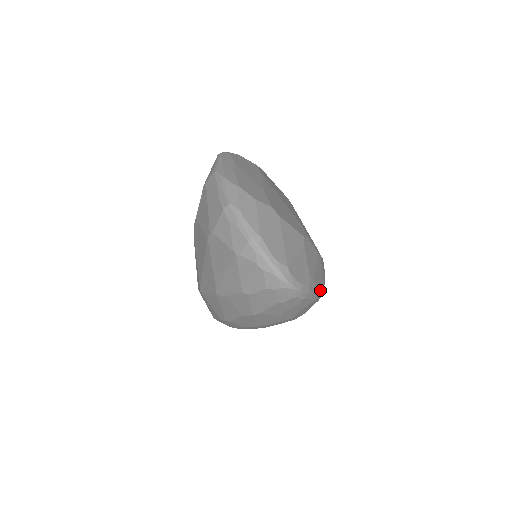
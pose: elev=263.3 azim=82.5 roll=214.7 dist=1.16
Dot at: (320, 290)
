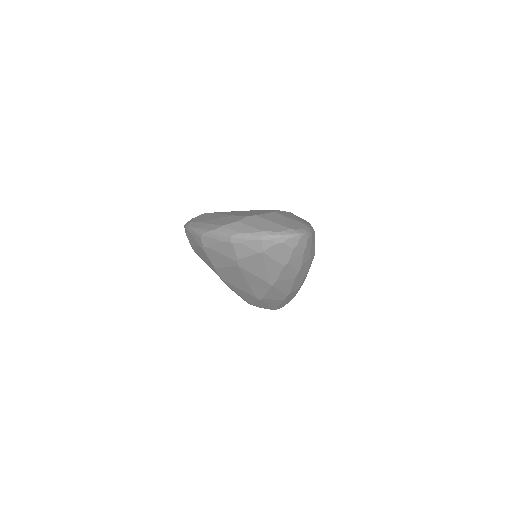
Dot at: occluded
